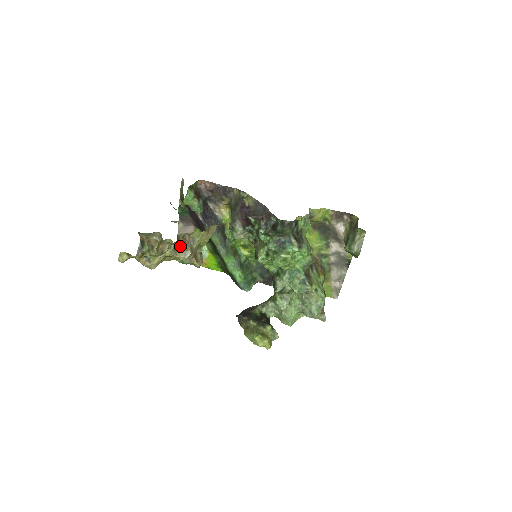
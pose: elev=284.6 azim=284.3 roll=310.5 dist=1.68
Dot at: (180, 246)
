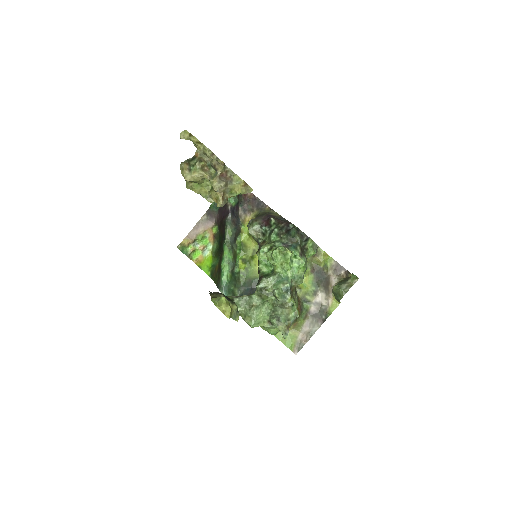
Dot at: (220, 175)
